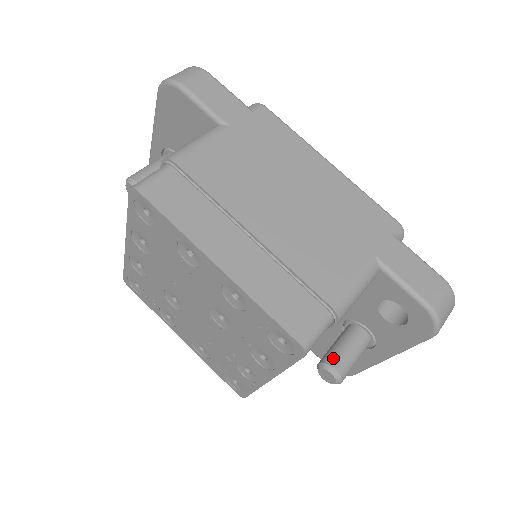
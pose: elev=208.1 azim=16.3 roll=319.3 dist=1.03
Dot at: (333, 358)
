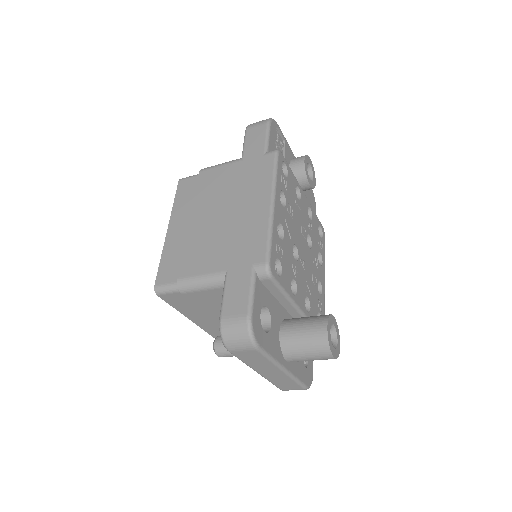
Dot at: occluded
